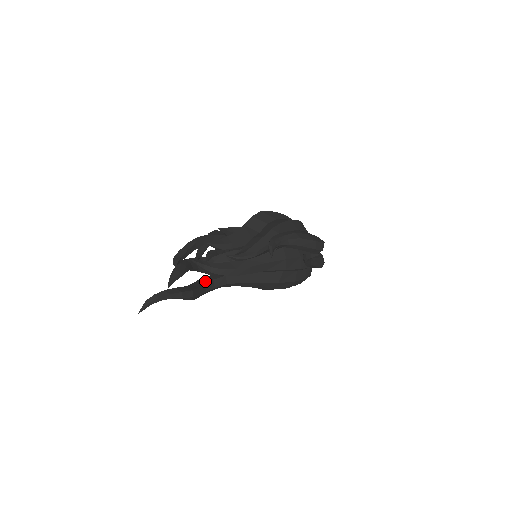
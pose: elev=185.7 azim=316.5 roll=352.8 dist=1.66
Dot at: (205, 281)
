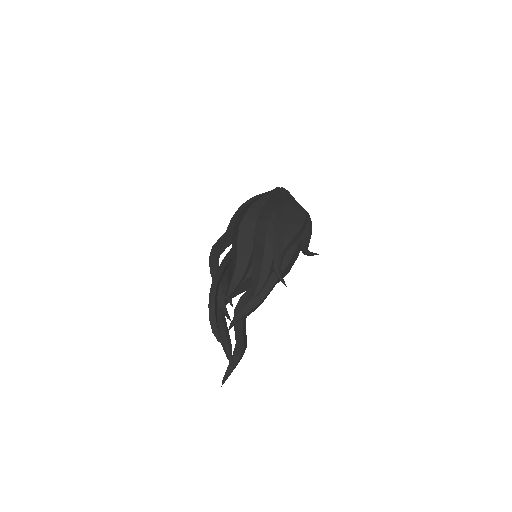
Dot at: occluded
